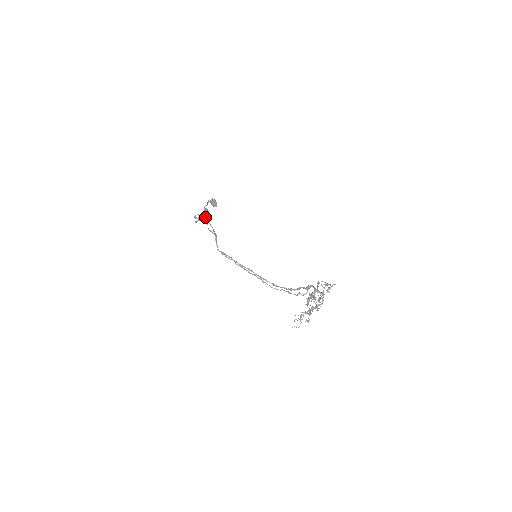
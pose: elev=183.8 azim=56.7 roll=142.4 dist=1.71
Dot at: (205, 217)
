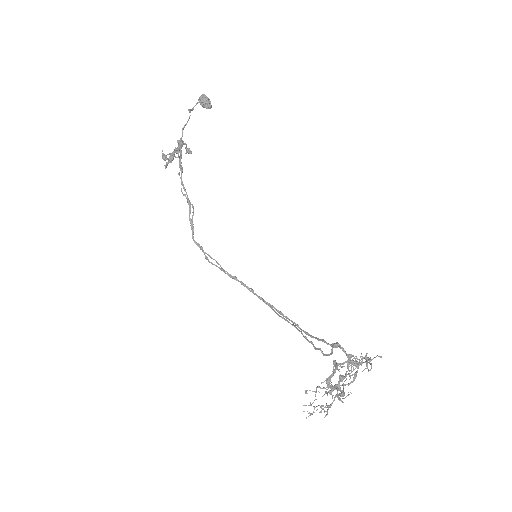
Dot at: occluded
